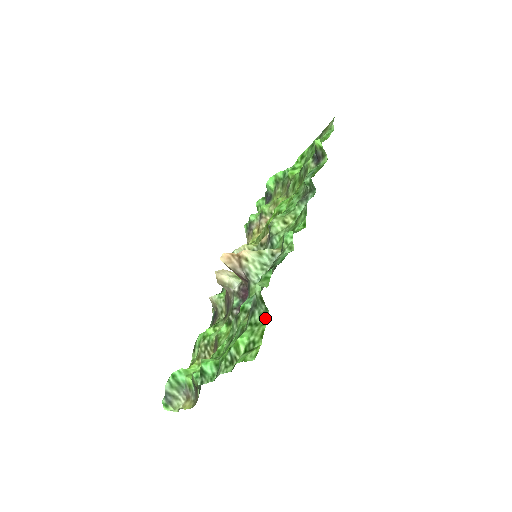
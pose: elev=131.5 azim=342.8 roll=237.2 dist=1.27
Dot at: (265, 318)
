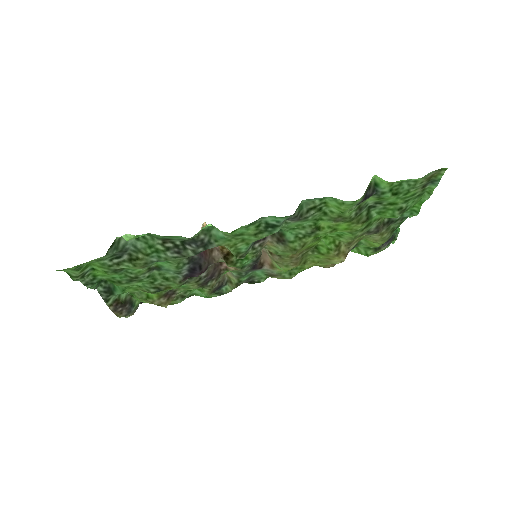
Dot at: (99, 258)
